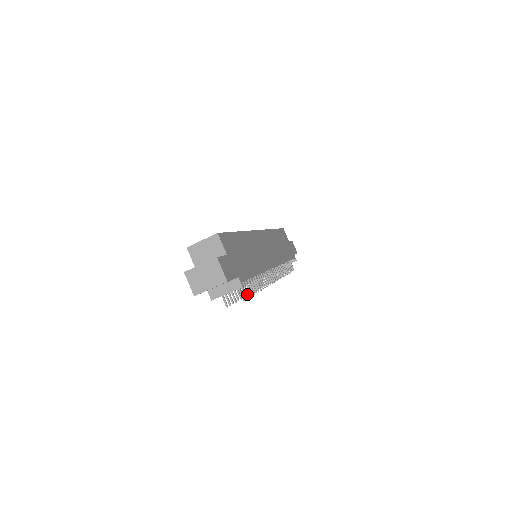
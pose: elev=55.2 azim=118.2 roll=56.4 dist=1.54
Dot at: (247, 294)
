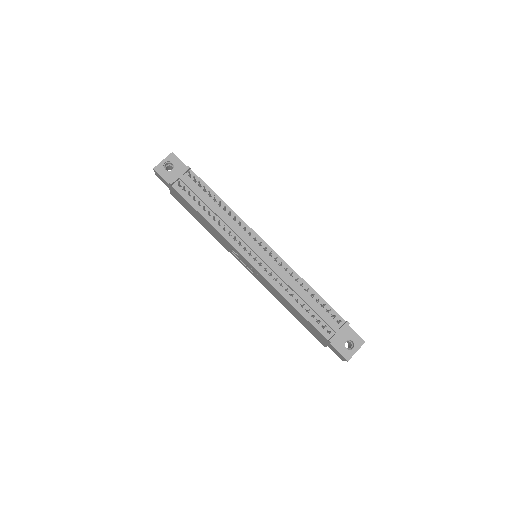
Dot at: (198, 182)
